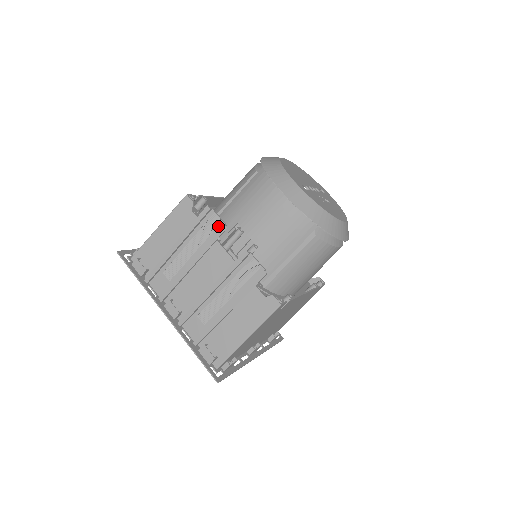
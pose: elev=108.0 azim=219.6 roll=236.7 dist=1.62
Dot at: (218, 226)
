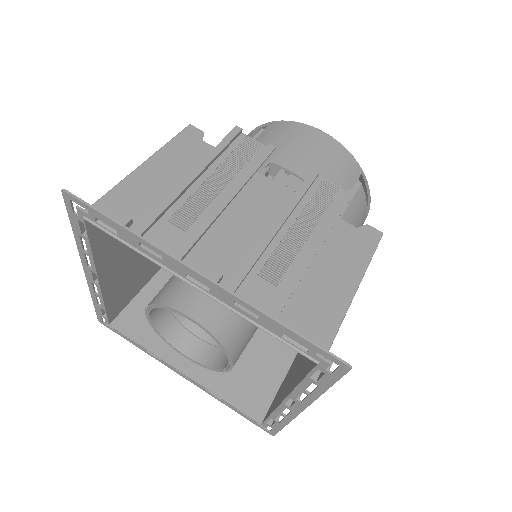
Dot at: (258, 150)
